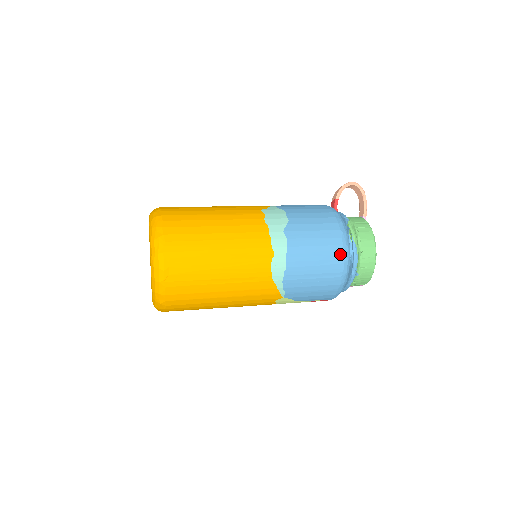
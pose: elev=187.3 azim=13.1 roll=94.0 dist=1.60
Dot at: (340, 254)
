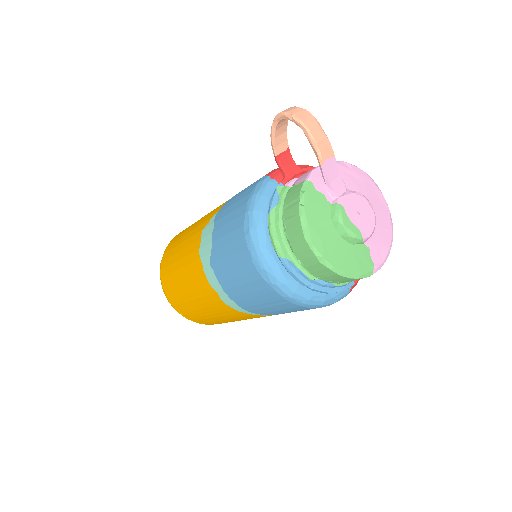
Dot at: (263, 282)
